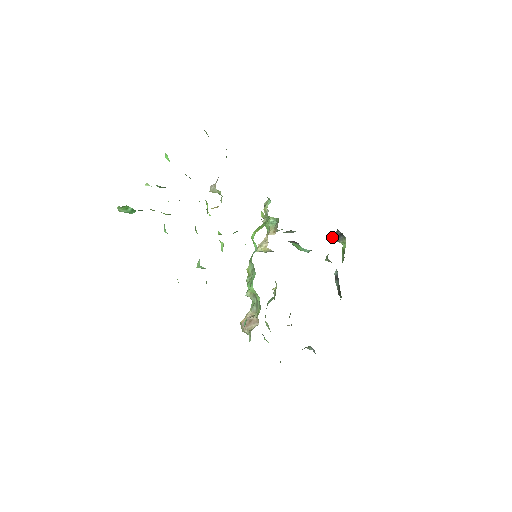
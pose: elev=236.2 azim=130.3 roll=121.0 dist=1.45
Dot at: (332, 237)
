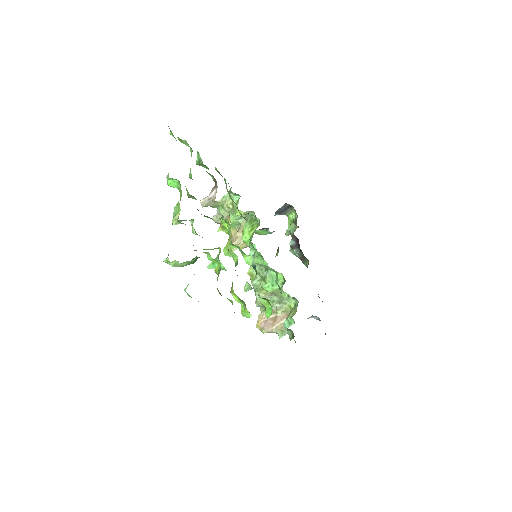
Dot at: (277, 212)
